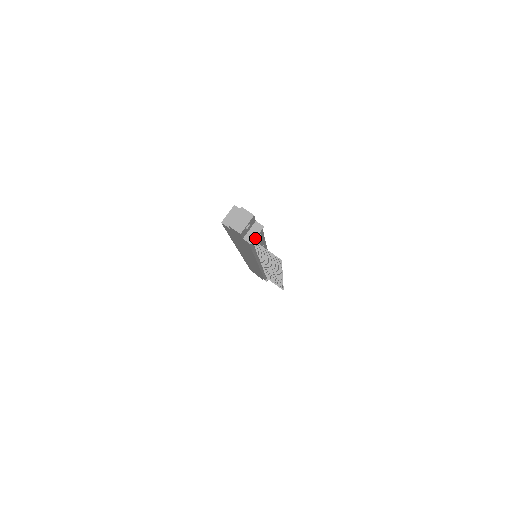
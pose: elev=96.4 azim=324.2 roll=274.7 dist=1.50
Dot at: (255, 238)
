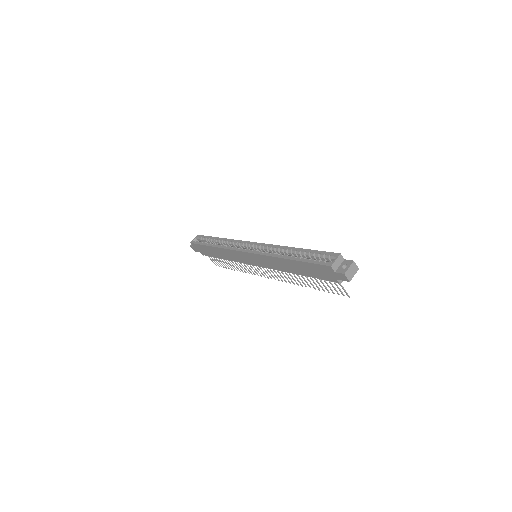
Dot at: occluded
